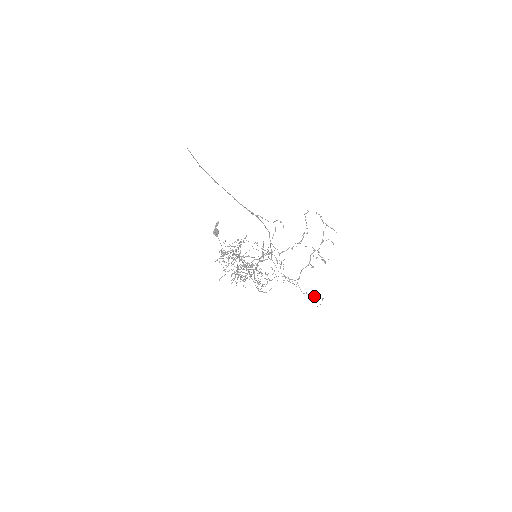
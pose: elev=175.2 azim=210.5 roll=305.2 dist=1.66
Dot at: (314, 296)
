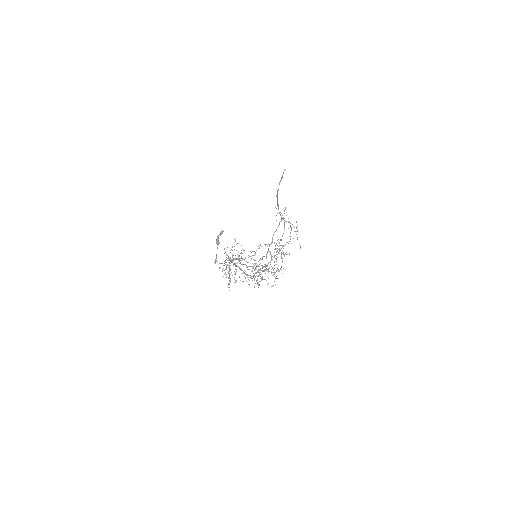
Dot at: occluded
